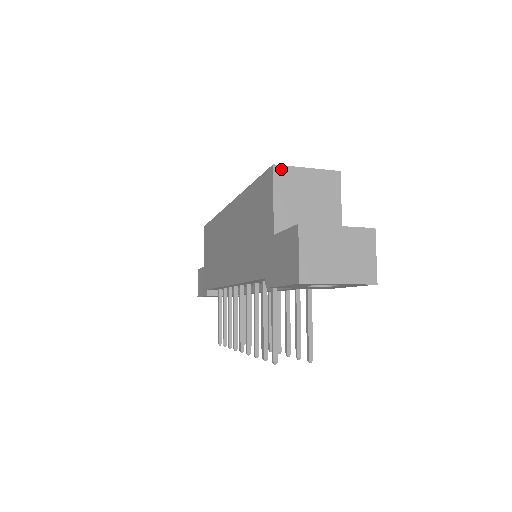
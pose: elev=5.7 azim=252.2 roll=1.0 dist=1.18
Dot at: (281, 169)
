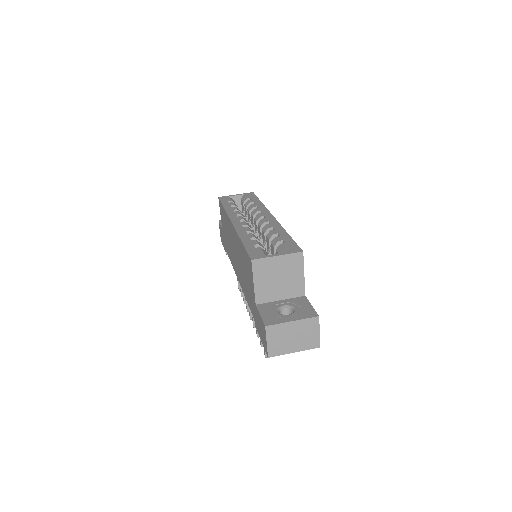
Dot at: (257, 262)
